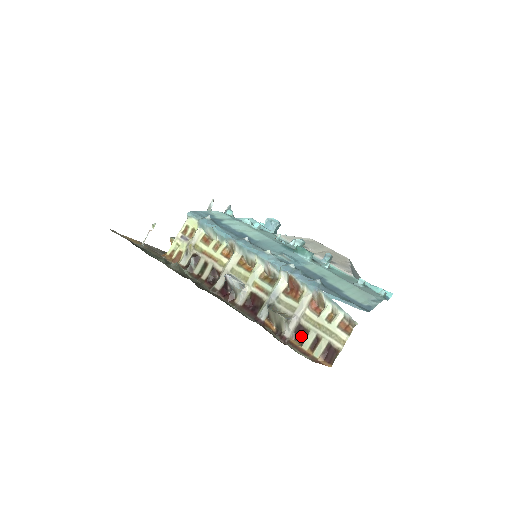
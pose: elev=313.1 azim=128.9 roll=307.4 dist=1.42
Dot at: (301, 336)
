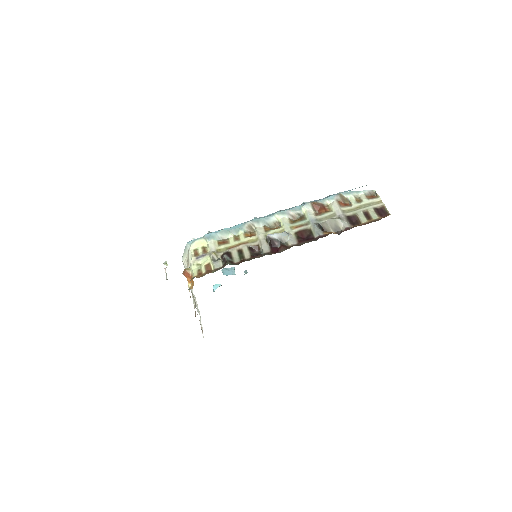
Dot at: (354, 222)
